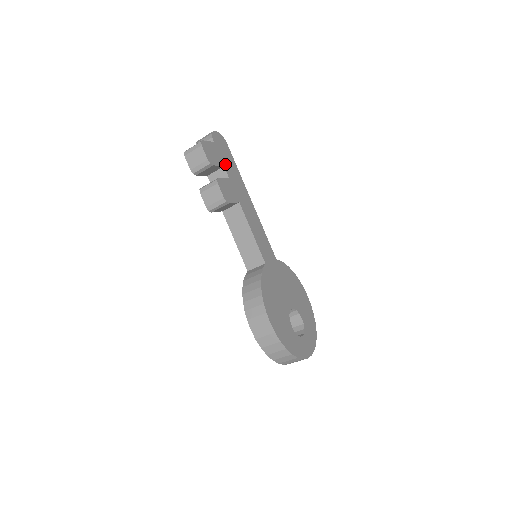
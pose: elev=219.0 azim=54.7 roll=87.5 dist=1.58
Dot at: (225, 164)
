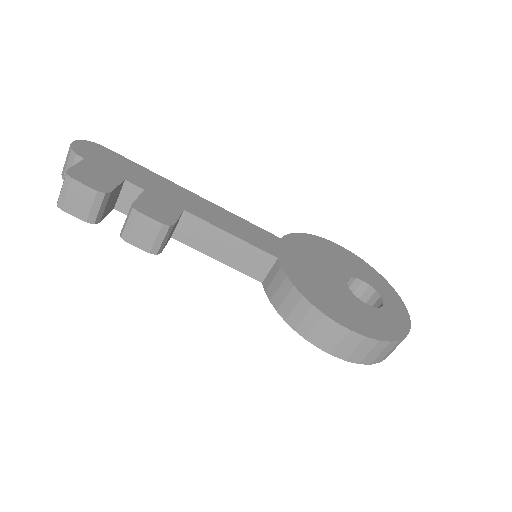
Dot at: (123, 176)
